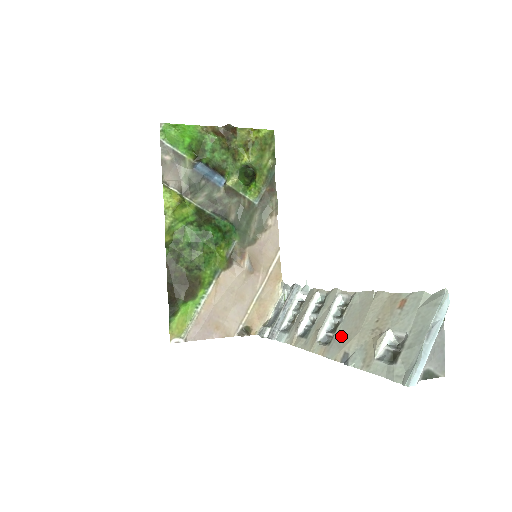
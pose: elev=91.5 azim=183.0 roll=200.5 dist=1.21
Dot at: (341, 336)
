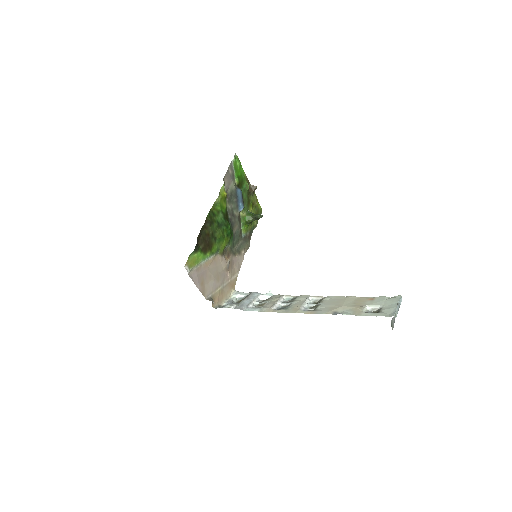
Dot at: (325, 308)
